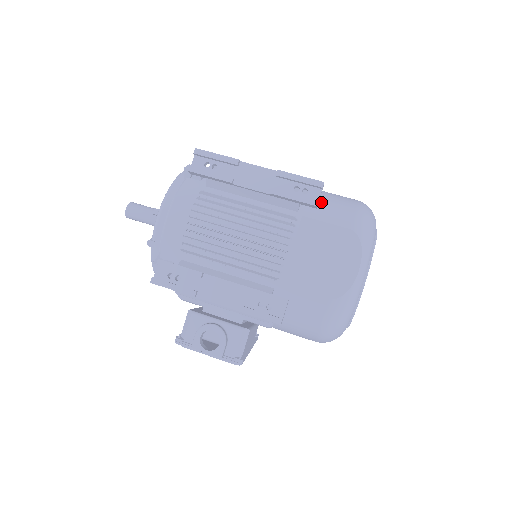
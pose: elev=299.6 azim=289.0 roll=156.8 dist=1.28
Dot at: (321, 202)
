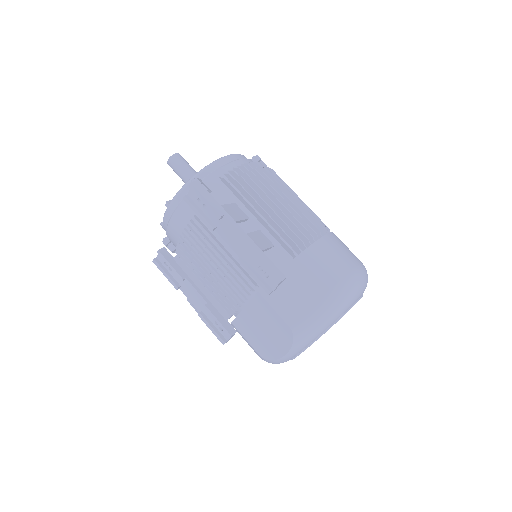
Dot at: (285, 284)
